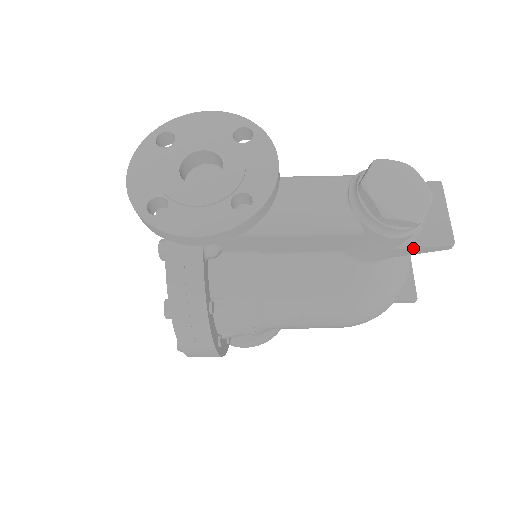
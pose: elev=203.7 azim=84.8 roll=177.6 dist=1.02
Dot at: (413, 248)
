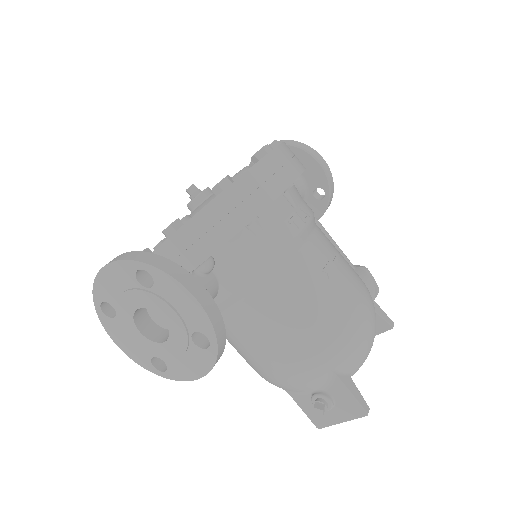
Dot at: (377, 304)
